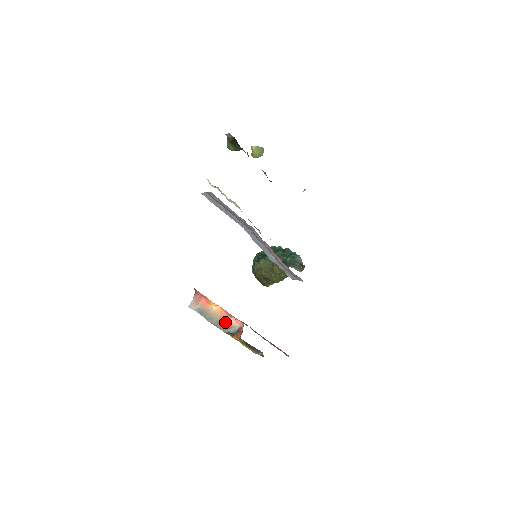
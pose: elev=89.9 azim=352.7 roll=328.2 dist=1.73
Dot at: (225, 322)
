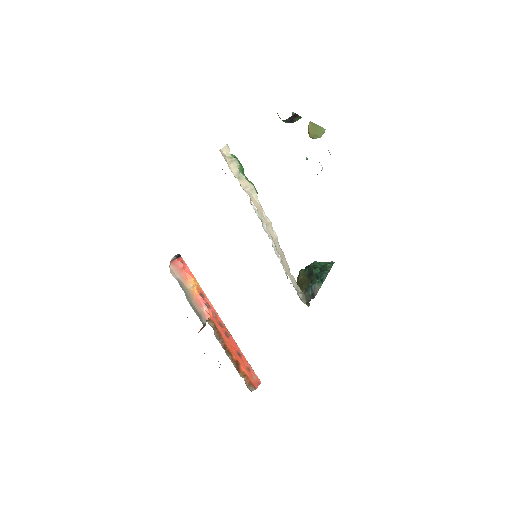
Dot at: (197, 308)
